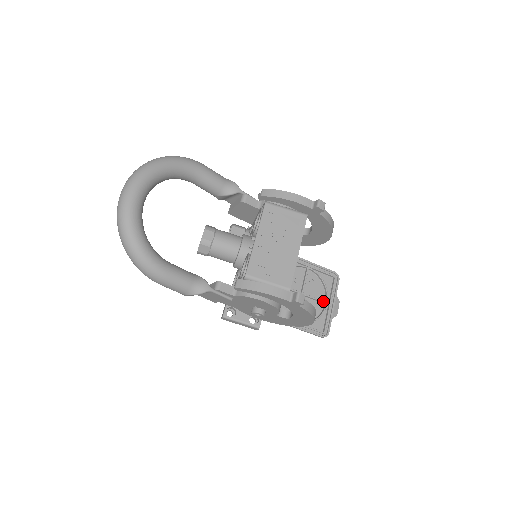
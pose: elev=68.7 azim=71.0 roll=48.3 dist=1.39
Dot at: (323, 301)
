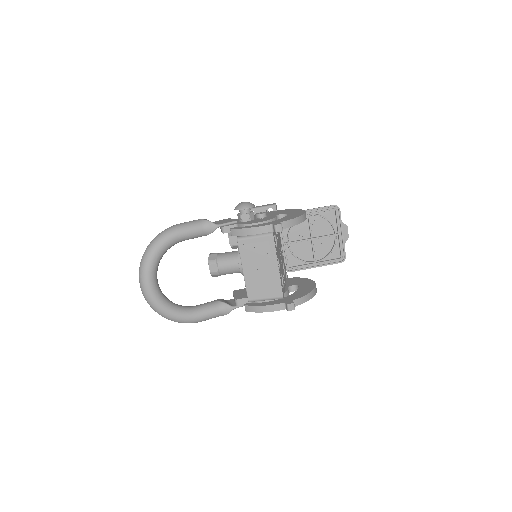
Dot at: (332, 235)
